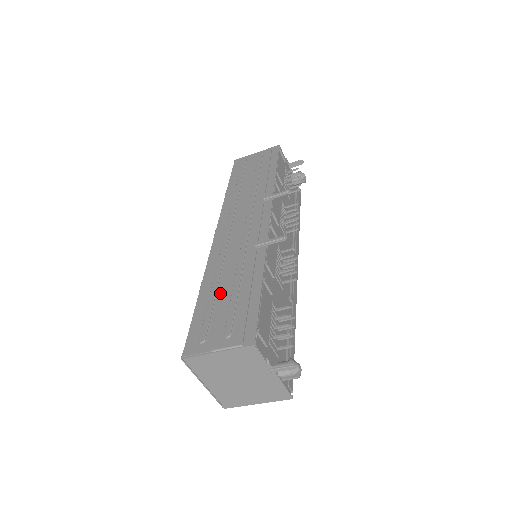
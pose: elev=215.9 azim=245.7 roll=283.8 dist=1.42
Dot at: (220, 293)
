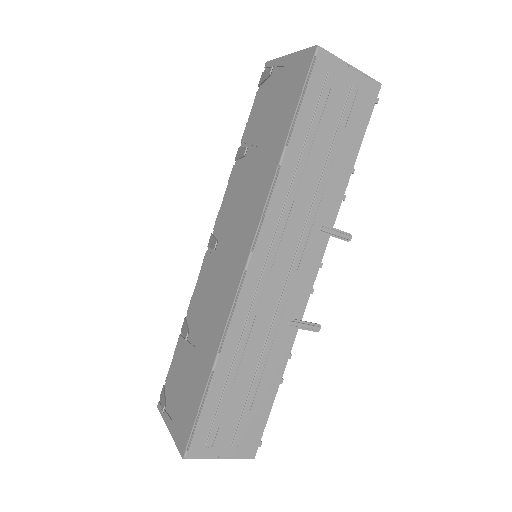
Dot at: (237, 384)
